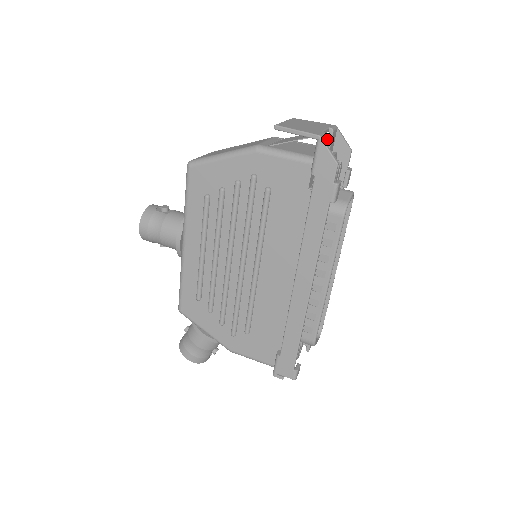
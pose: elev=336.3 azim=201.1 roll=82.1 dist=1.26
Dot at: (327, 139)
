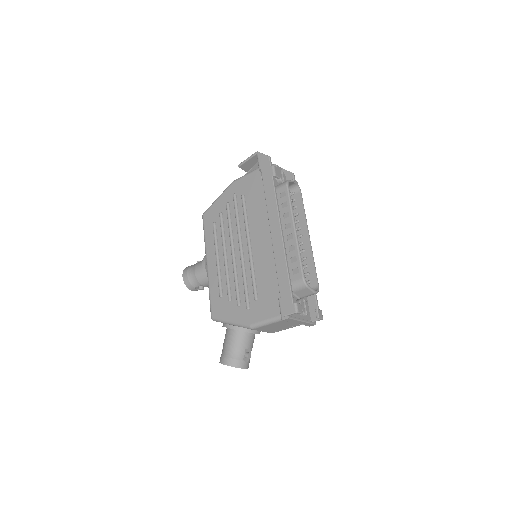
Dot at: occluded
